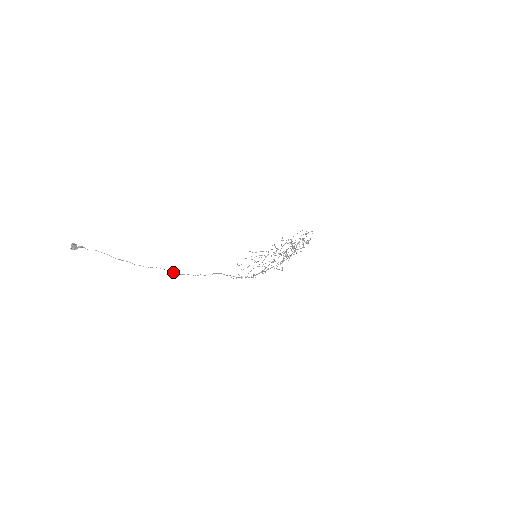
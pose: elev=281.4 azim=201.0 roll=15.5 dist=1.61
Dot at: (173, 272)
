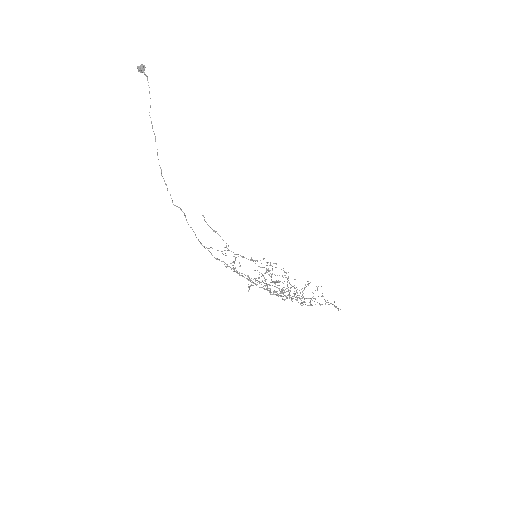
Dot at: occluded
